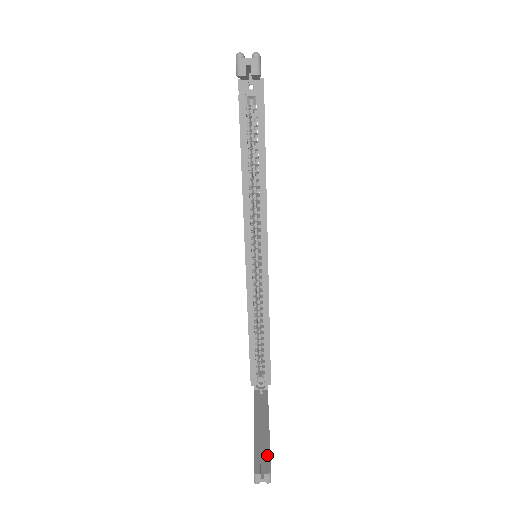
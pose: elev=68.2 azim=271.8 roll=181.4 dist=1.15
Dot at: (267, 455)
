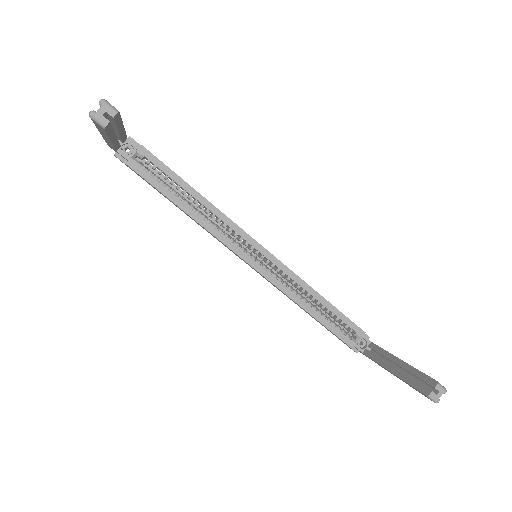
Dot at: (421, 376)
